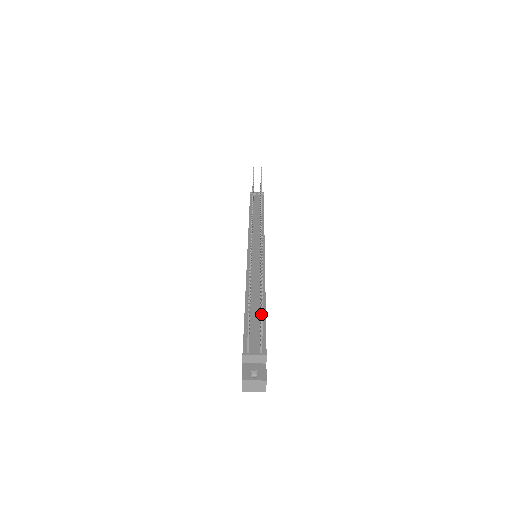
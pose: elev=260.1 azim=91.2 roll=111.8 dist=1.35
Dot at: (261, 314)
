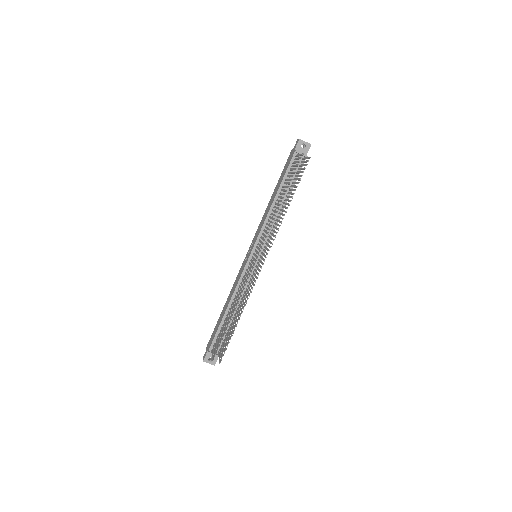
Dot at: (220, 362)
